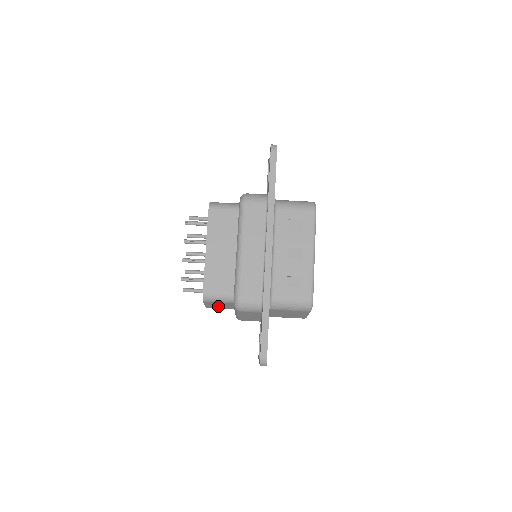
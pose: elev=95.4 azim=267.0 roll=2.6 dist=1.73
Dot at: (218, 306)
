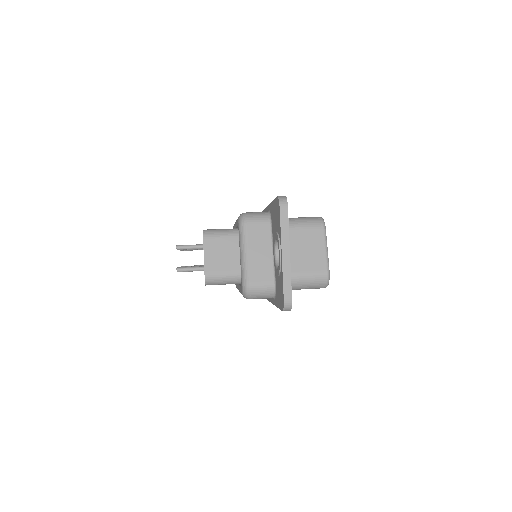
Dot at: (220, 260)
